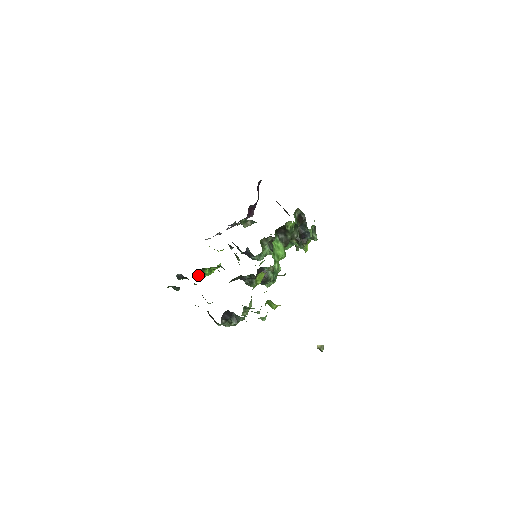
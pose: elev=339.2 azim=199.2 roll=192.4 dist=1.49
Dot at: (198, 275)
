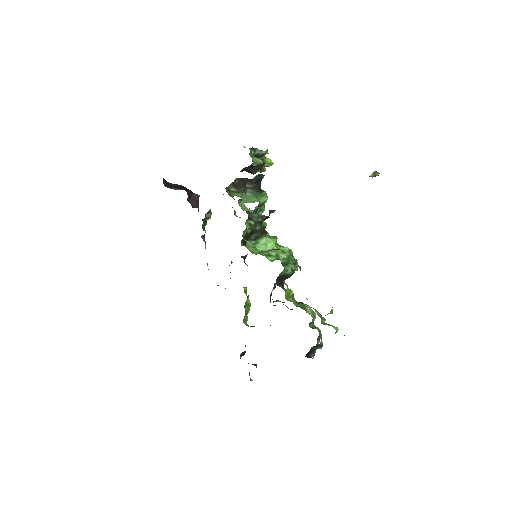
Dot at: (246, 320)
